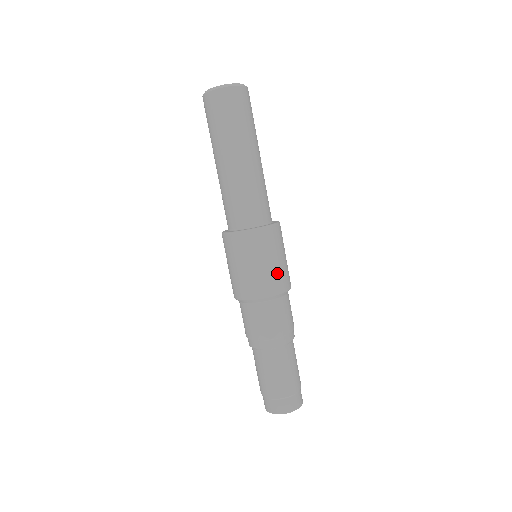
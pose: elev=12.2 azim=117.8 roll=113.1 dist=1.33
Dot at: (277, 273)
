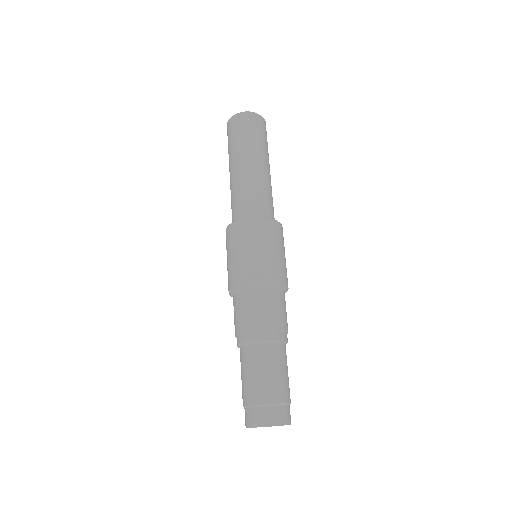
Dot at: (277, 263)
